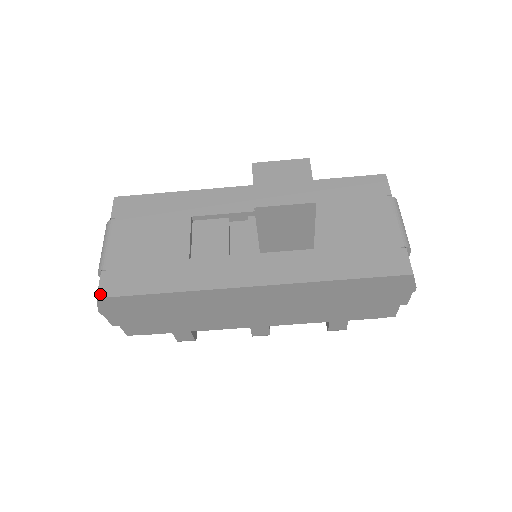
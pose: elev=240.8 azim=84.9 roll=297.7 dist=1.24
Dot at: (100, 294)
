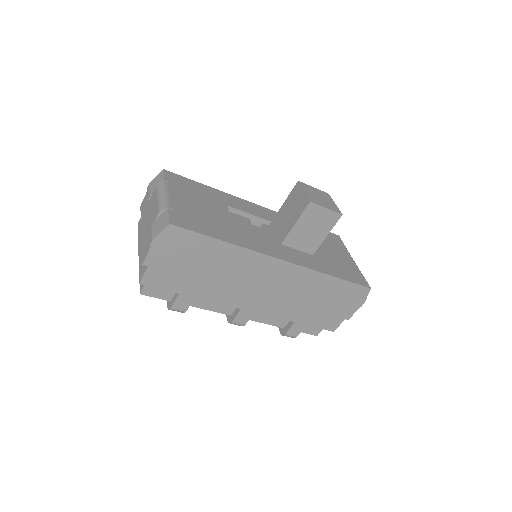
Dot at: (172, 222)
